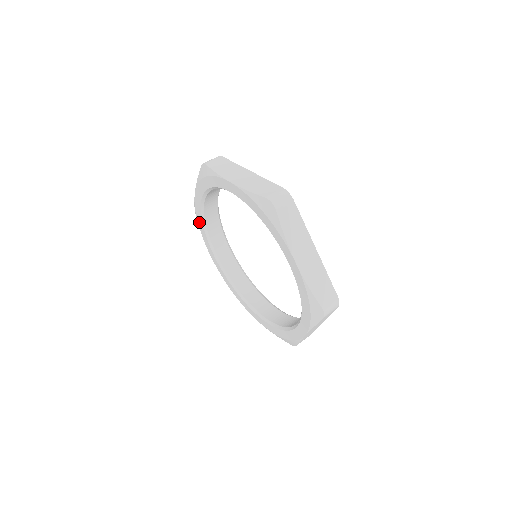
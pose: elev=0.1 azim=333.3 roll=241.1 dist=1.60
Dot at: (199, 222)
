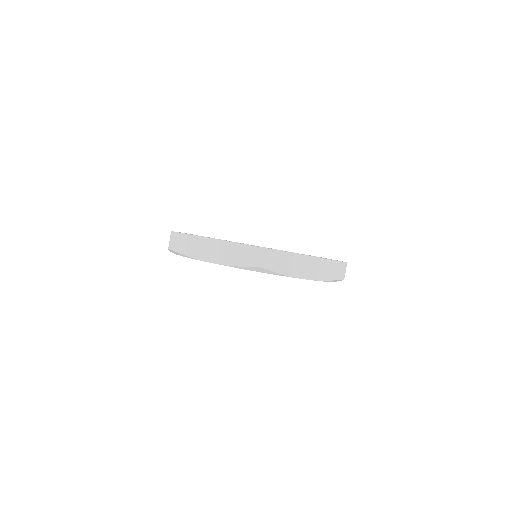
Dot at: occluded
